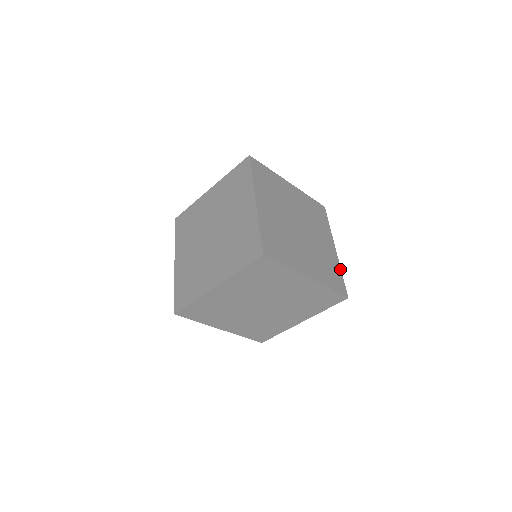
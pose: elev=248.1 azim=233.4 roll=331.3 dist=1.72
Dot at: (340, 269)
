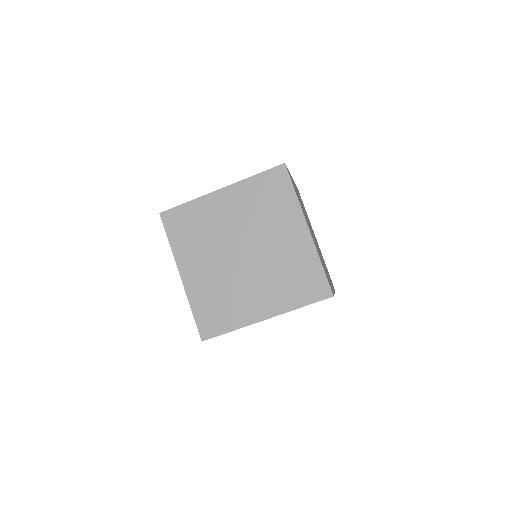
Dot at: occluded
